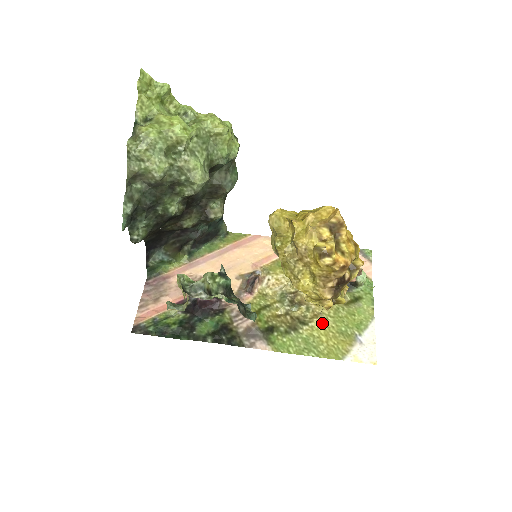
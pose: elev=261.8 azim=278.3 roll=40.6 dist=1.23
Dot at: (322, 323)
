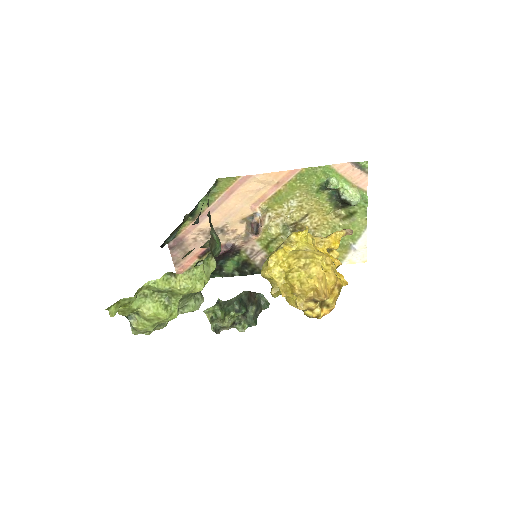
Dot at: occluded
